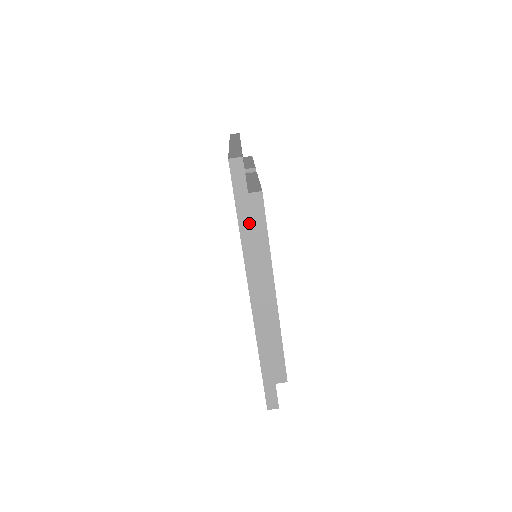
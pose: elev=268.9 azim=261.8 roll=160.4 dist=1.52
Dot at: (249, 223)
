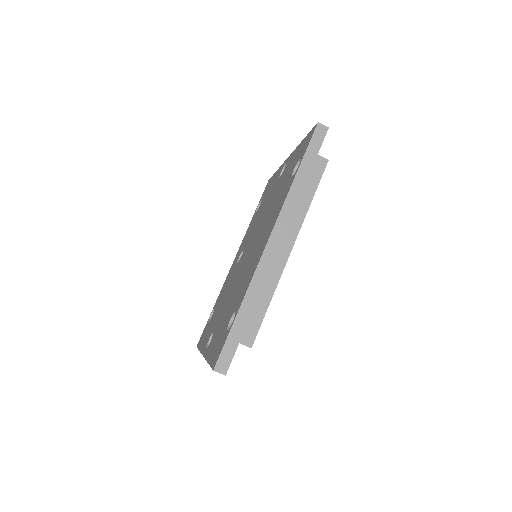
Dot at: (305, 177)
